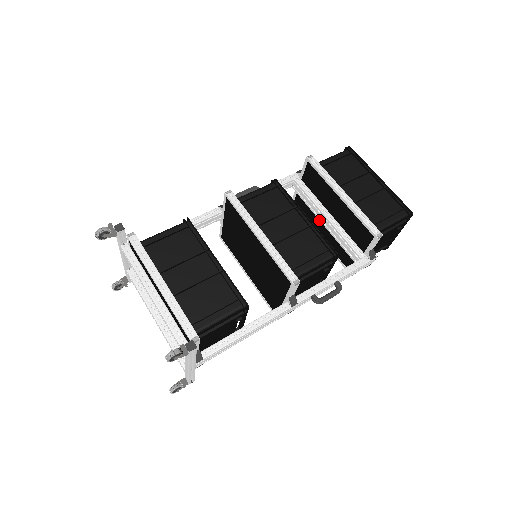
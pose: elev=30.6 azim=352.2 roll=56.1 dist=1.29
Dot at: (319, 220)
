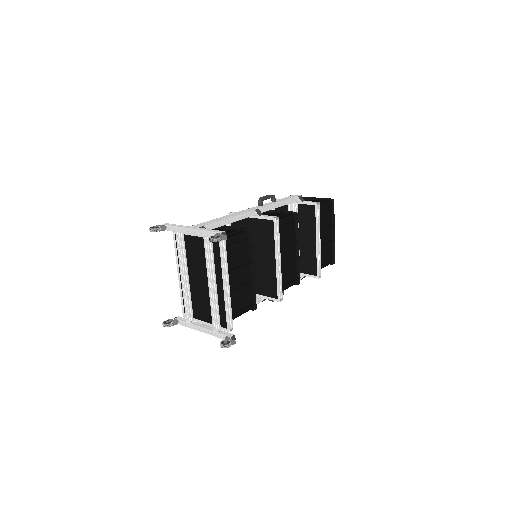
Dot at: occluded
